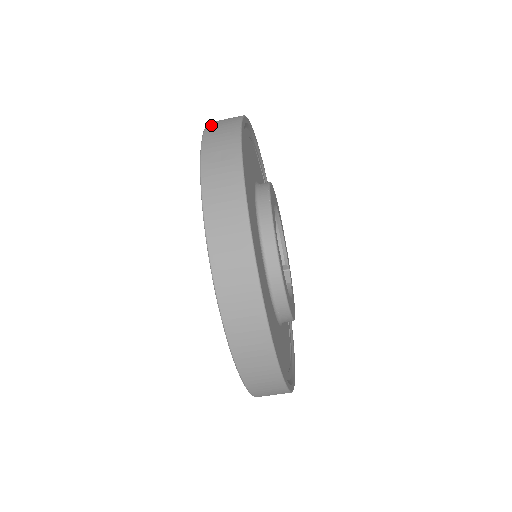
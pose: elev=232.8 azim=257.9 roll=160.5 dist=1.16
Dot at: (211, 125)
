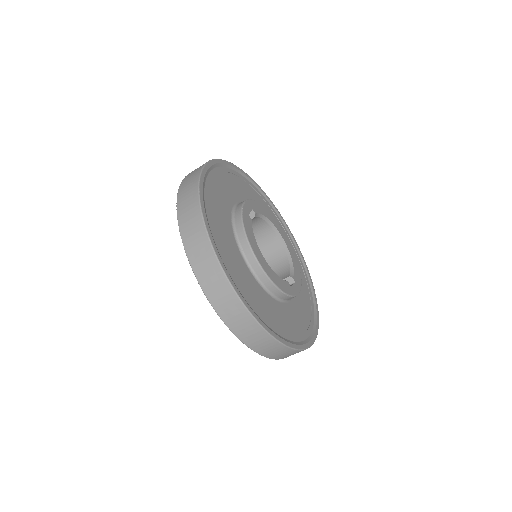
Dot at: occluded
